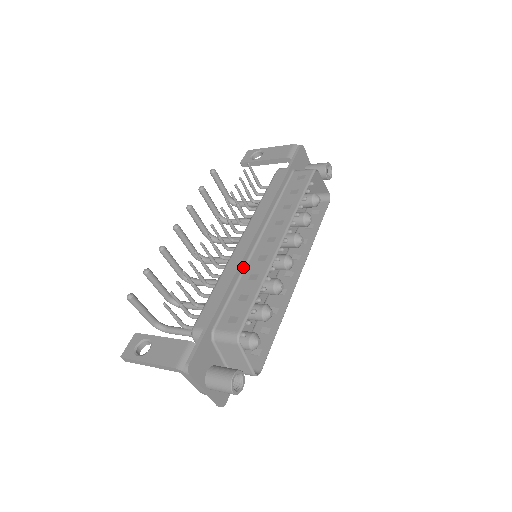
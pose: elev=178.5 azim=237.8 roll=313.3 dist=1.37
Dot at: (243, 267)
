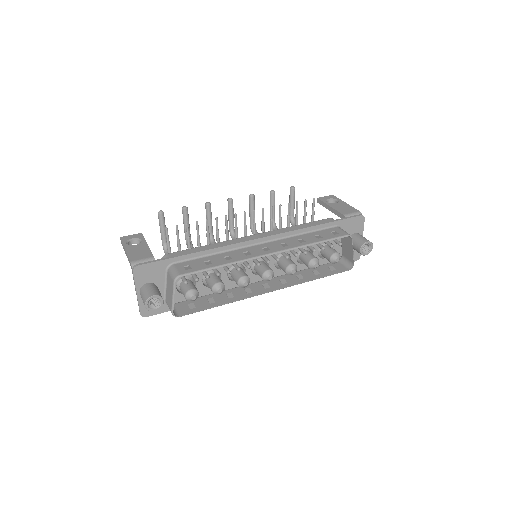
Dot at: (231, 249)
